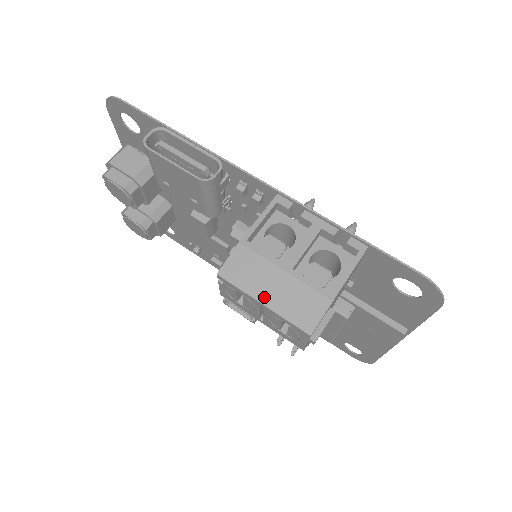
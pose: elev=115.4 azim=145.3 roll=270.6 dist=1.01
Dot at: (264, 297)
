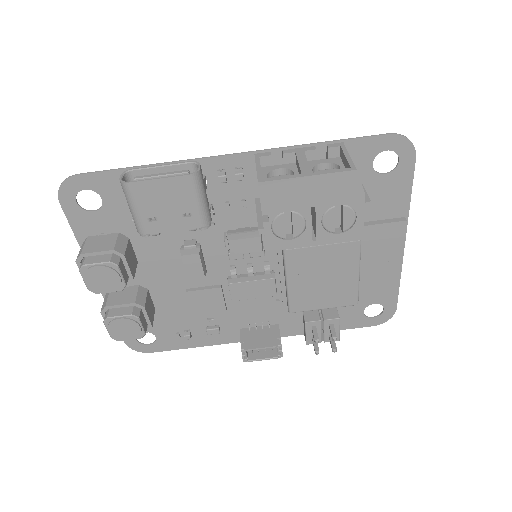
Dot at: (310, 197)
